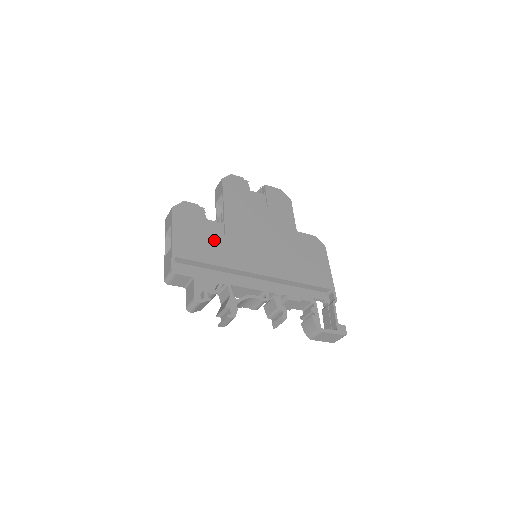
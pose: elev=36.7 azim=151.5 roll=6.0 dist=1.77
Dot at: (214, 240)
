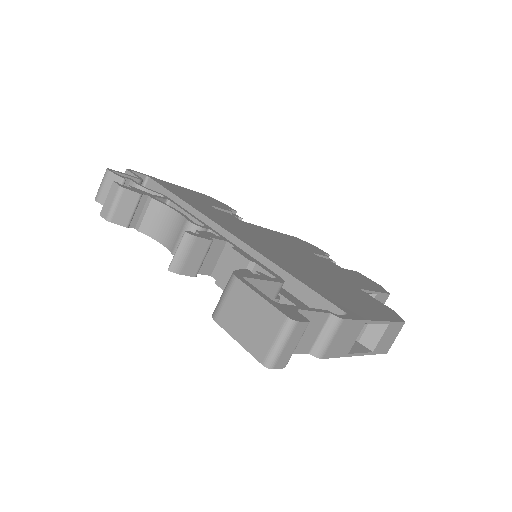
Dot at: (212, 208)
